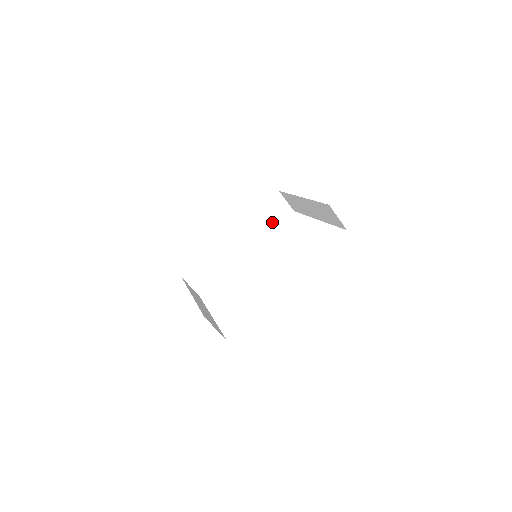
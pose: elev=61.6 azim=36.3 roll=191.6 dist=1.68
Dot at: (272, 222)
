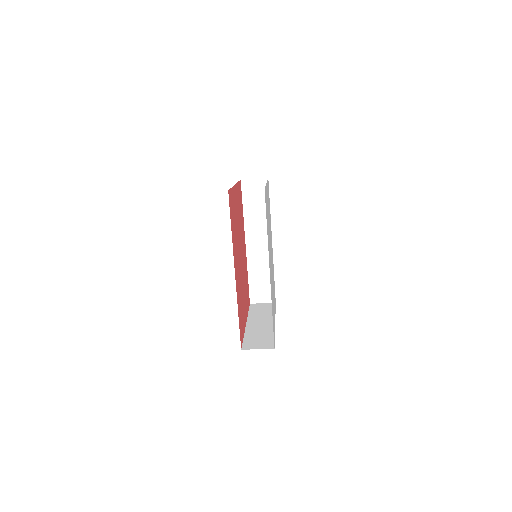
Dot at: (263, 204)
